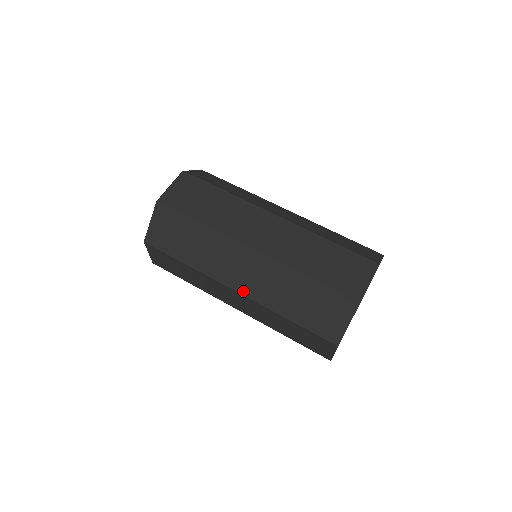
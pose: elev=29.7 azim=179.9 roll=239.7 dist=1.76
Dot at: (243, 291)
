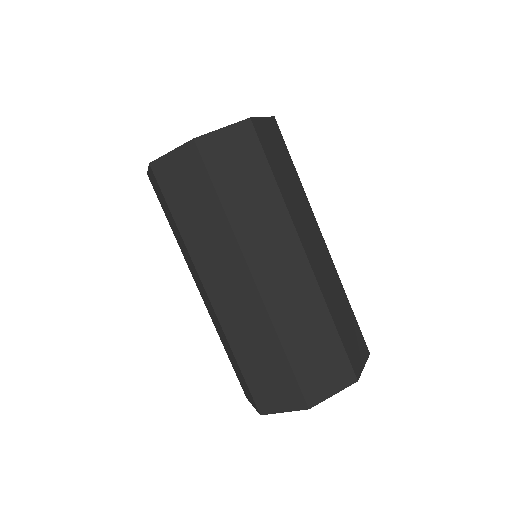
Dot at: (262, 286)
